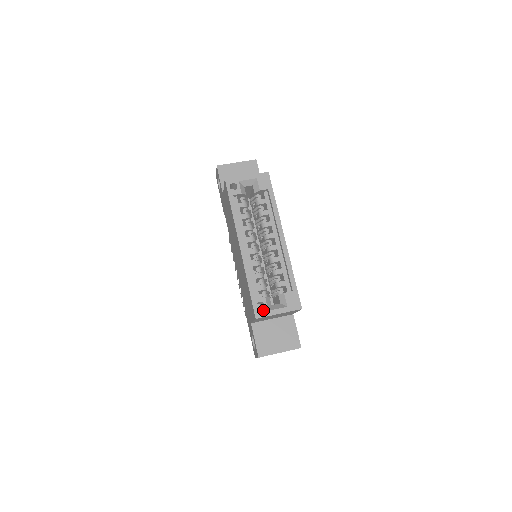
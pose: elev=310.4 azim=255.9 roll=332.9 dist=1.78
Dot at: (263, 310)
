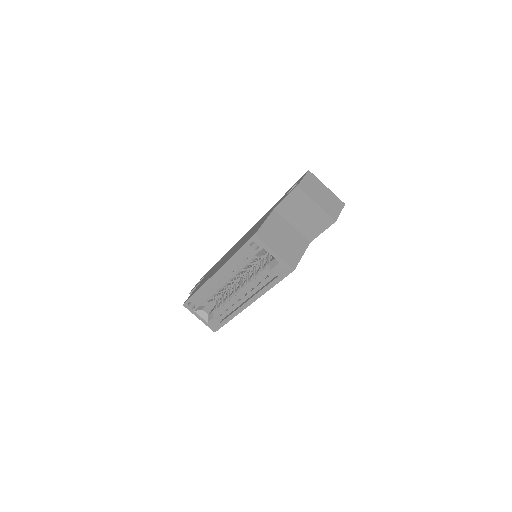
Dot at: occluded
